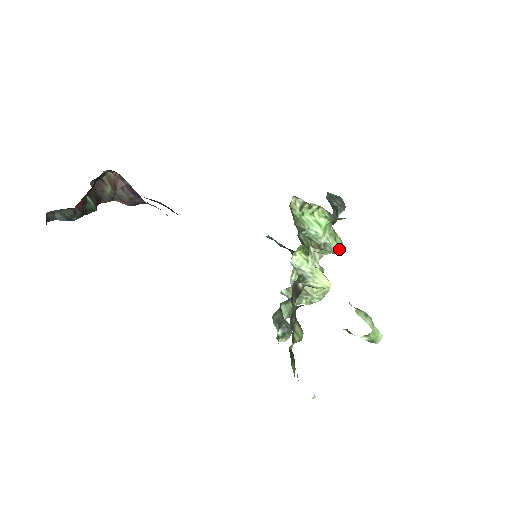
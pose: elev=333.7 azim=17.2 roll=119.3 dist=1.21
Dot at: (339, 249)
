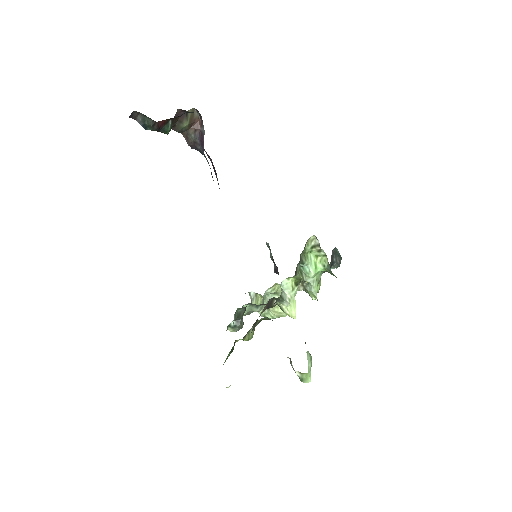
Dot at: (316, 295)
